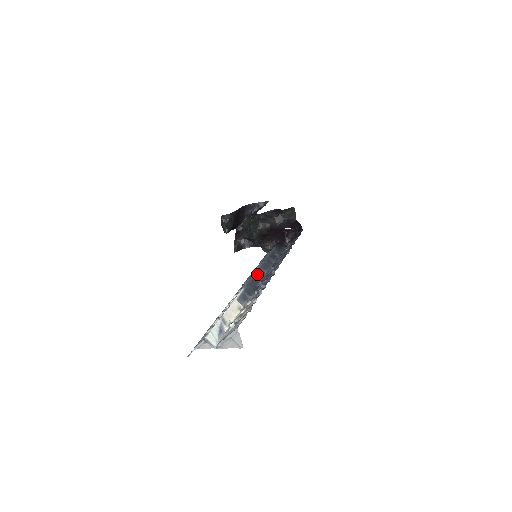
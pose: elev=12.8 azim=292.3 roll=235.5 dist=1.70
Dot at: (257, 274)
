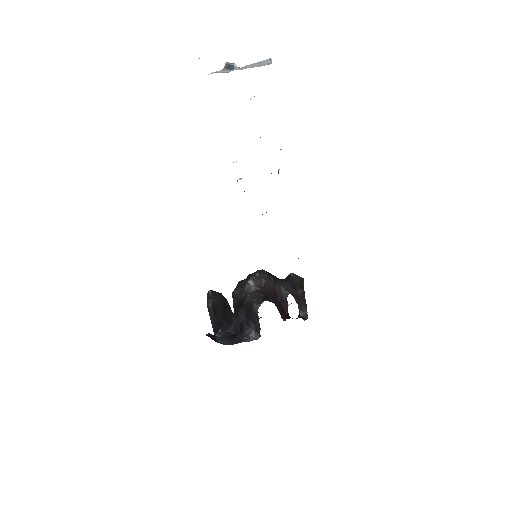
Dot at: occluded
